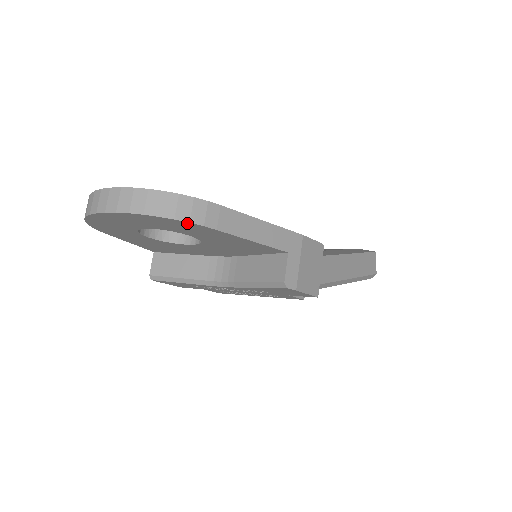
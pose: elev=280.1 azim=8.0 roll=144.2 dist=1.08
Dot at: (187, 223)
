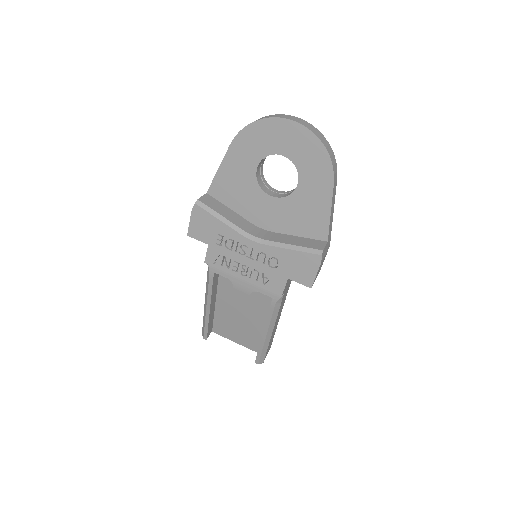
Dot at: (329, 165)
